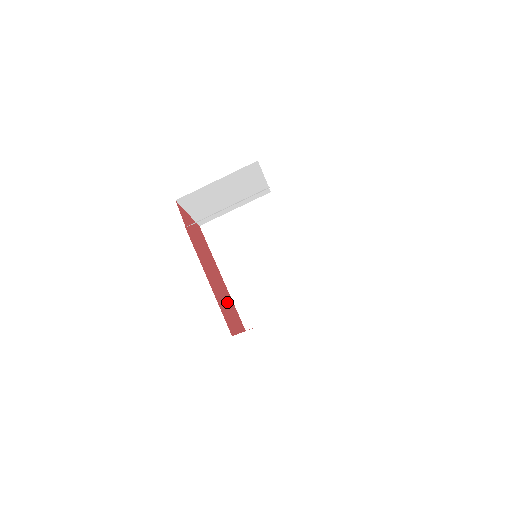
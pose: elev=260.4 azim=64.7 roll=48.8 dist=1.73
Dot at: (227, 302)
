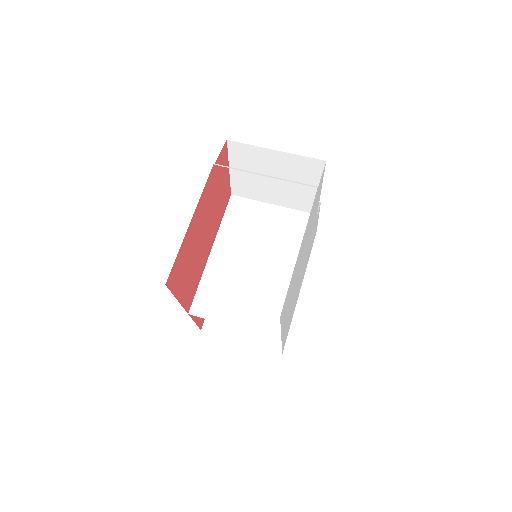
Dot at: (193, 267)
